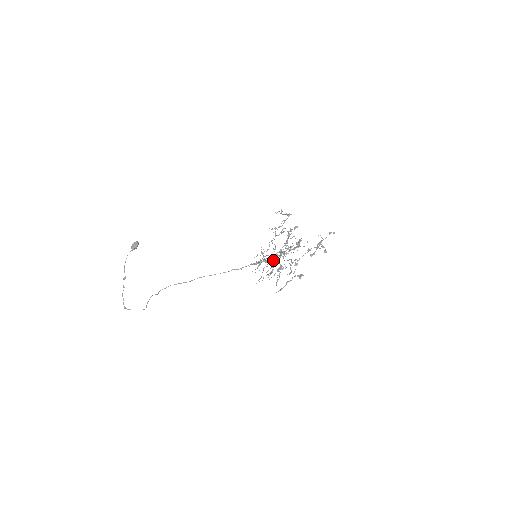
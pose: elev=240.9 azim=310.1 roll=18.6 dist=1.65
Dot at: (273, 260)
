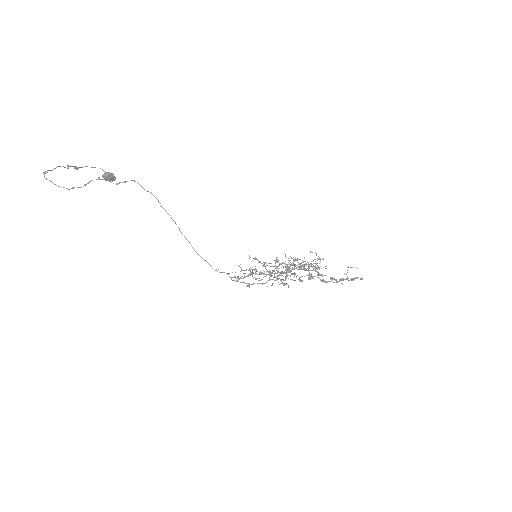
Dot at: occluded
